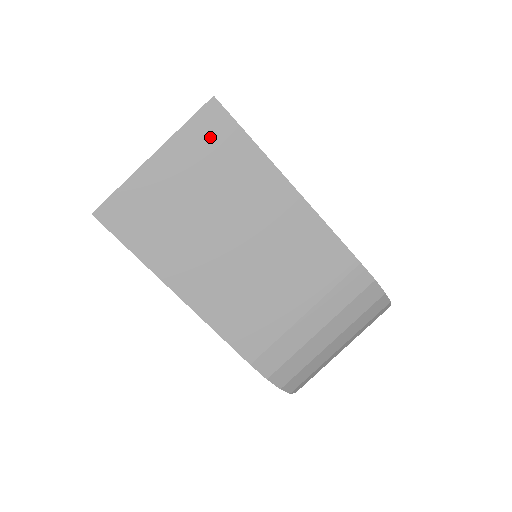
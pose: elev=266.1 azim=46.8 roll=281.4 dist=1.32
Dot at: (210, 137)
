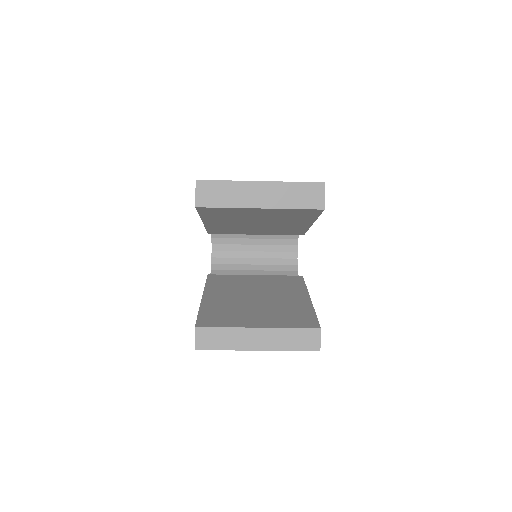
Dot at: occluded
